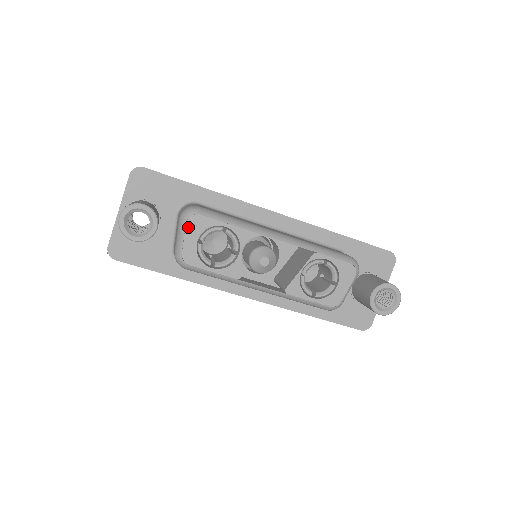
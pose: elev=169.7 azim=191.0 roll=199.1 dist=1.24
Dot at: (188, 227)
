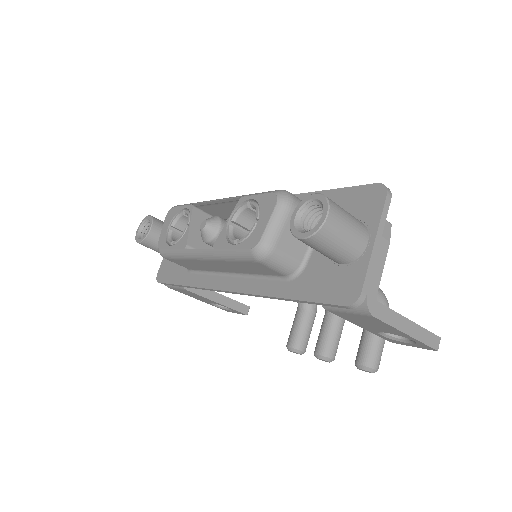
Dot at: (166, 220)
